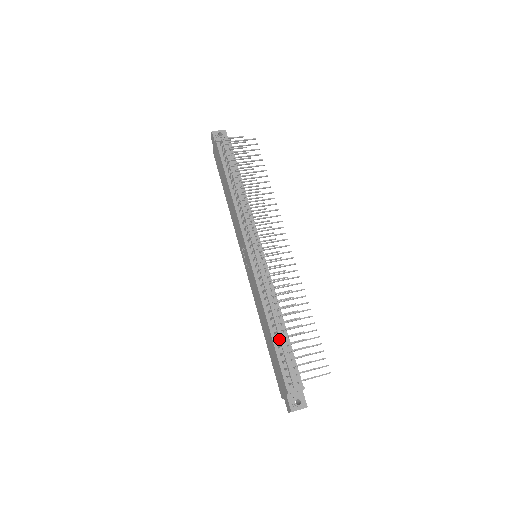
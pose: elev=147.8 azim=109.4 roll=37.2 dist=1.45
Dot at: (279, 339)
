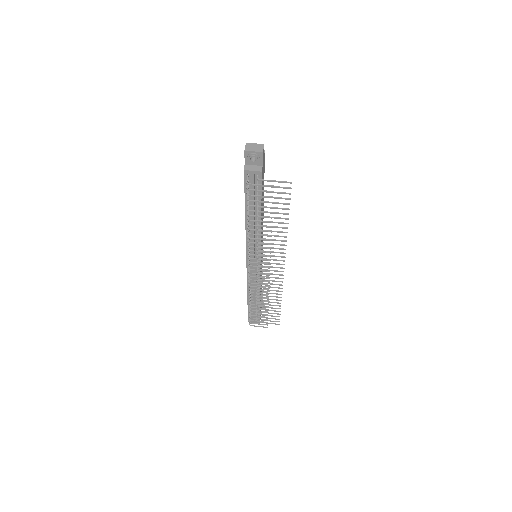
Dot at: (252, 303)
